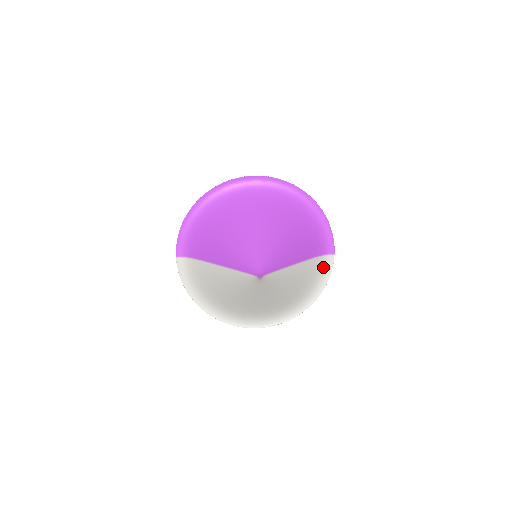
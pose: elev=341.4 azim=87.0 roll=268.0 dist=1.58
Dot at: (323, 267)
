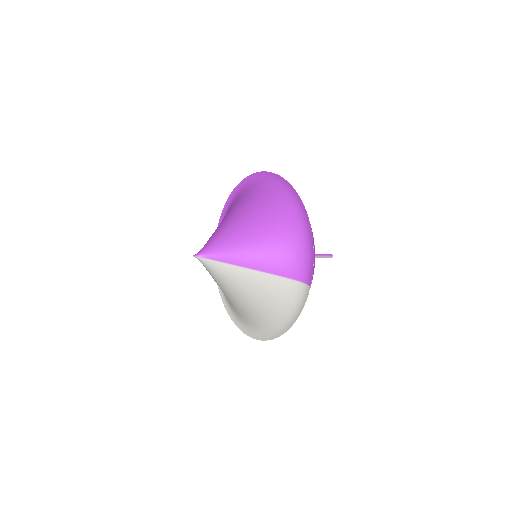
Dot at: (298, 296)
